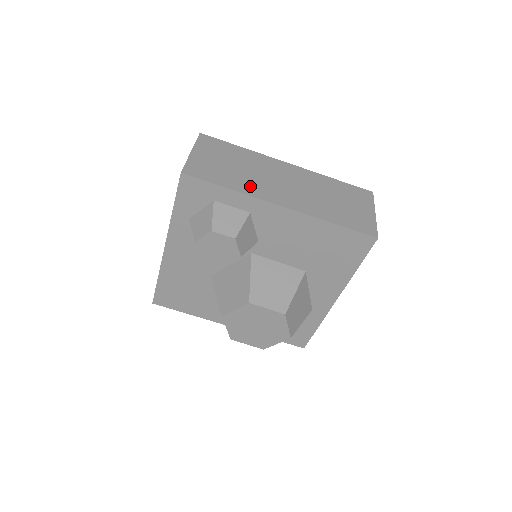
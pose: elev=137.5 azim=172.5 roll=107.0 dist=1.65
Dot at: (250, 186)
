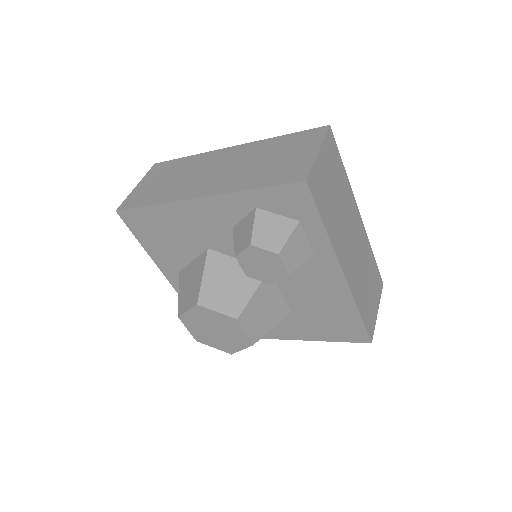
Dot at: (336, 233)
